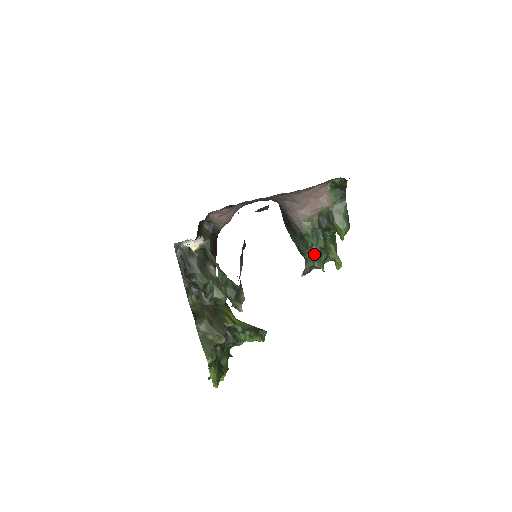
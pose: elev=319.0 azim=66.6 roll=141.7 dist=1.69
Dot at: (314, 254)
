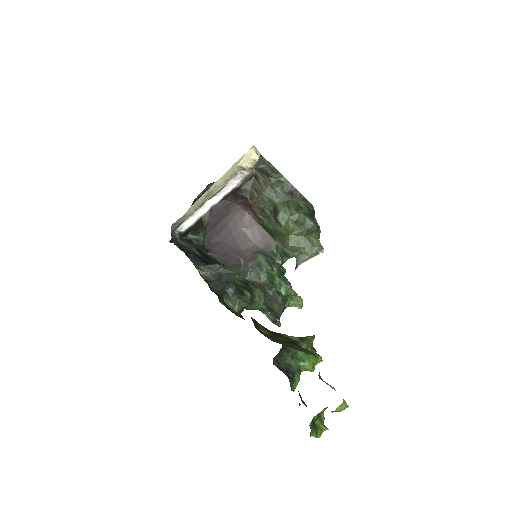
Dot at: (284, 280)
